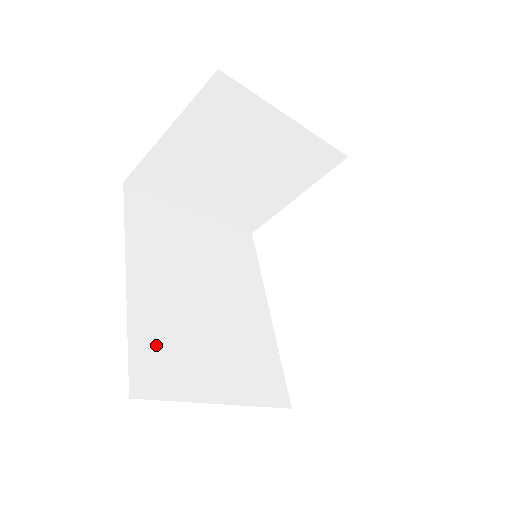
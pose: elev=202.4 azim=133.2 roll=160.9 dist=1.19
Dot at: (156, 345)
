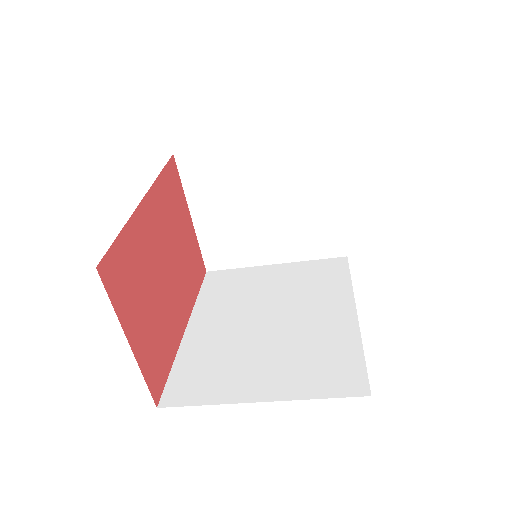
Dot at: (198, 367)
